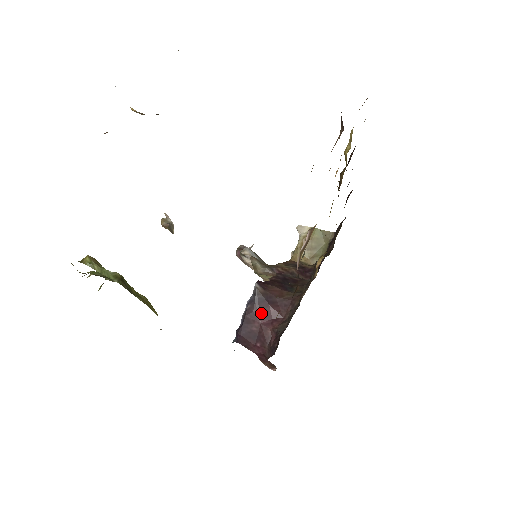
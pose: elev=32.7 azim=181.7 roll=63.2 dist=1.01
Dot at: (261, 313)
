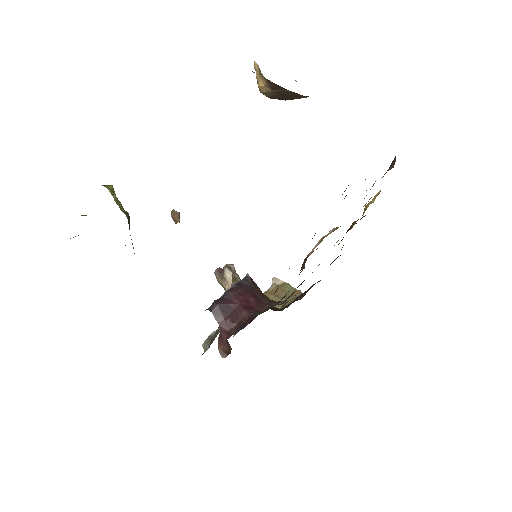
Dot at: (243, 296)
